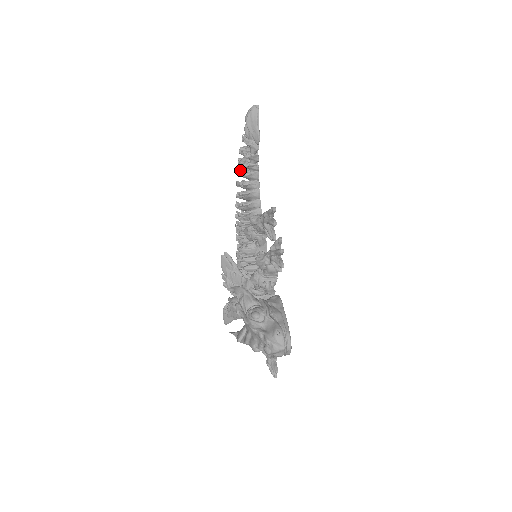
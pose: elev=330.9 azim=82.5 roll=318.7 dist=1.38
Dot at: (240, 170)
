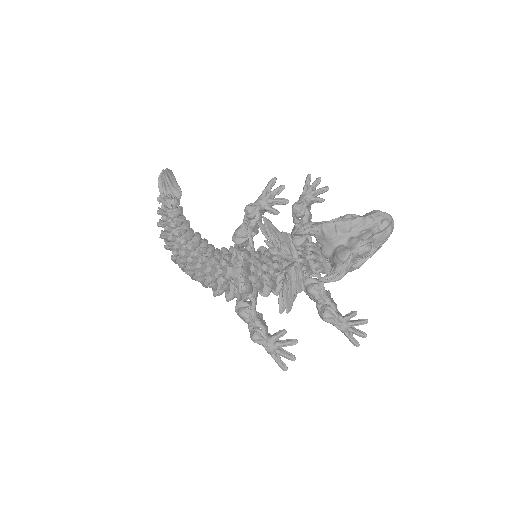
Dot at: (163, 231)
